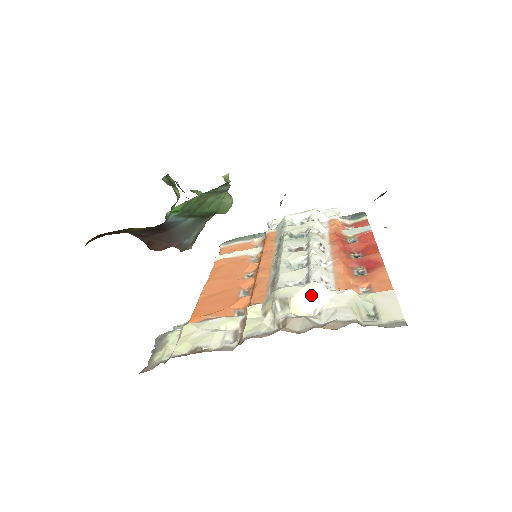
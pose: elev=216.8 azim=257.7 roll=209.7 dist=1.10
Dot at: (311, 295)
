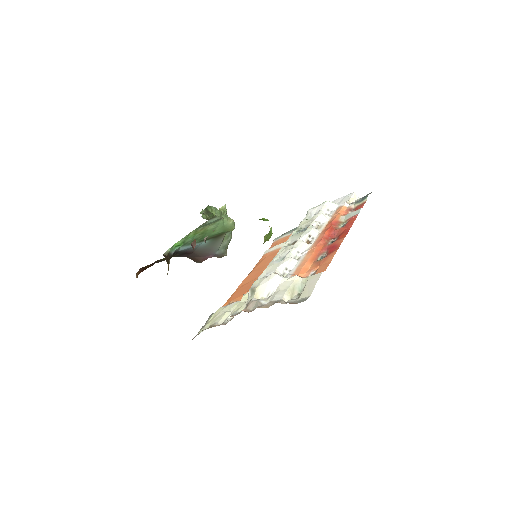
Dot at: (267, 284)
